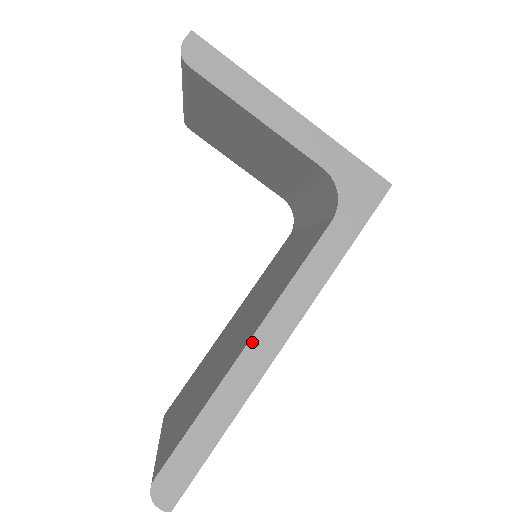
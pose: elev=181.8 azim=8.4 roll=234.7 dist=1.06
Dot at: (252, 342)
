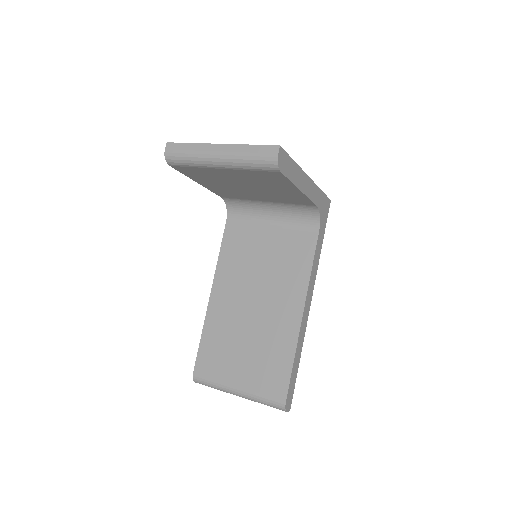
Dot at: (304, 312)
